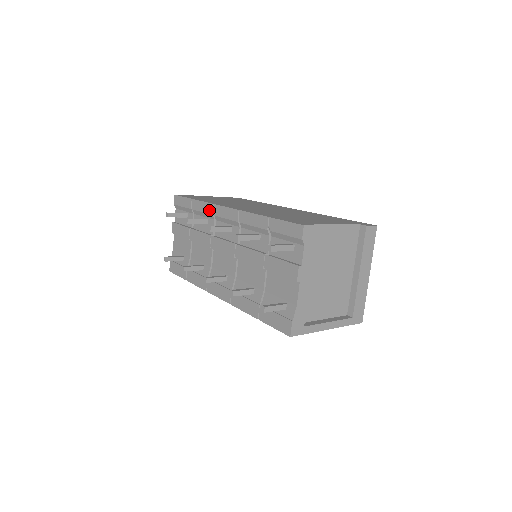
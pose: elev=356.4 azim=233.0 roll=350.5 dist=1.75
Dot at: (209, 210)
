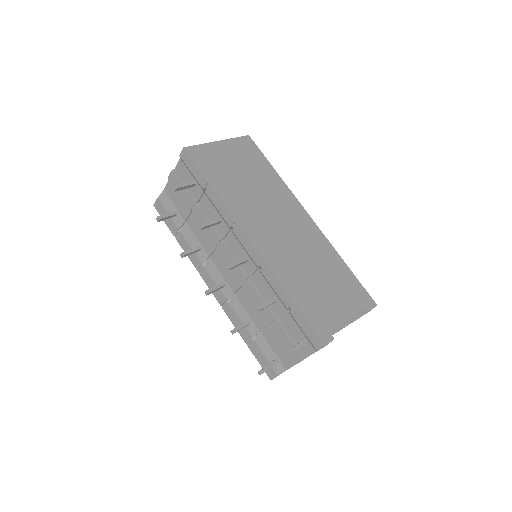
Dot at: (228, 219)
